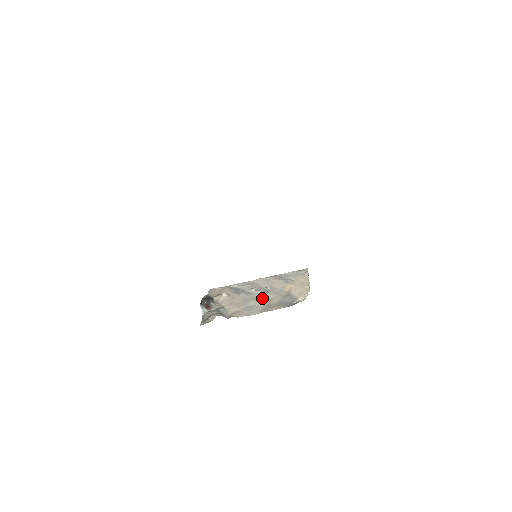
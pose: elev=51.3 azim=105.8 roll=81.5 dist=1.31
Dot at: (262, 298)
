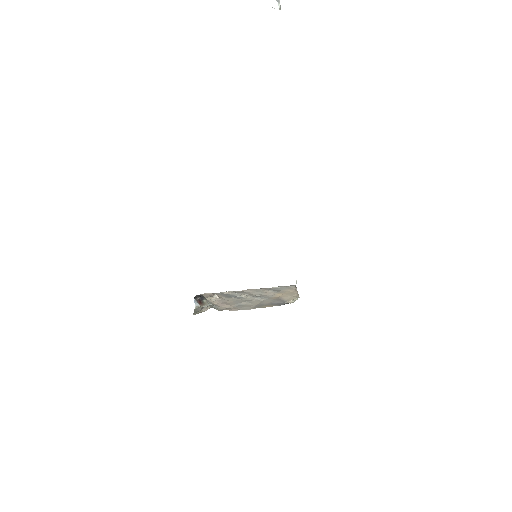
Dot at: (253, 300)
